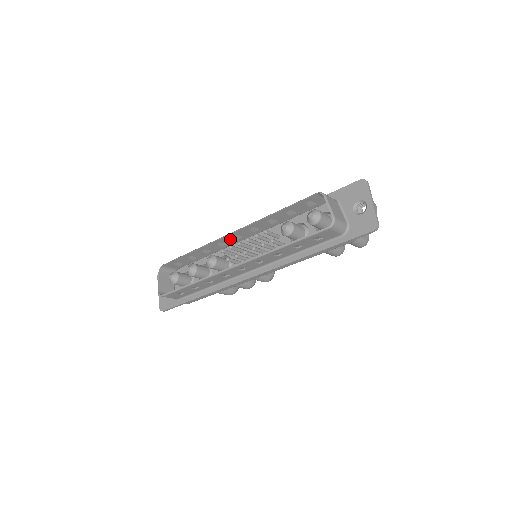
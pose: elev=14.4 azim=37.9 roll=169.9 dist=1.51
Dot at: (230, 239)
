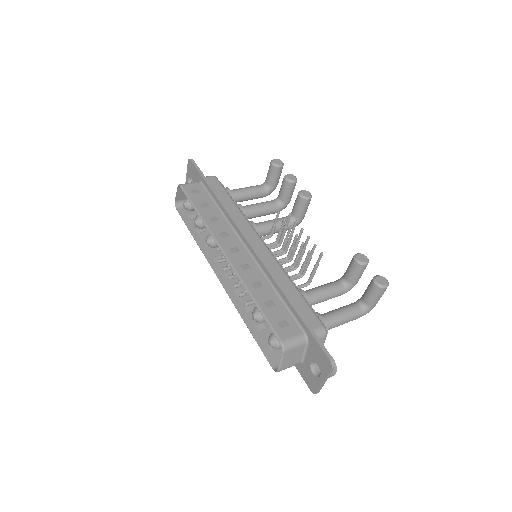
Dot at: (229, 245)
